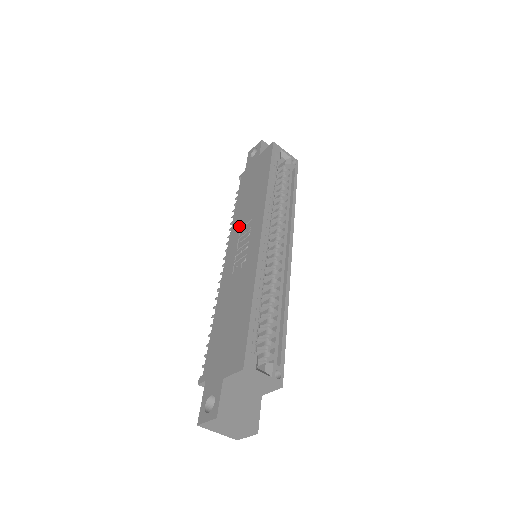
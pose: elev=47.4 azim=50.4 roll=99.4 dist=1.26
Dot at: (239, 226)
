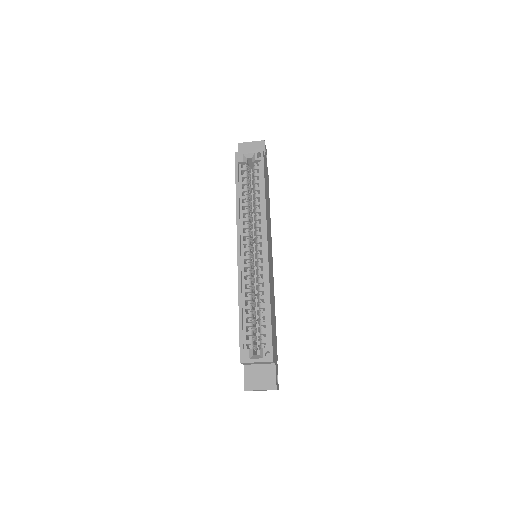
Dot at: occluded
